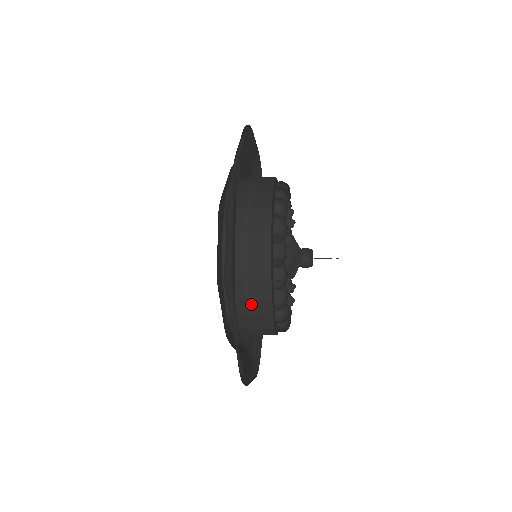
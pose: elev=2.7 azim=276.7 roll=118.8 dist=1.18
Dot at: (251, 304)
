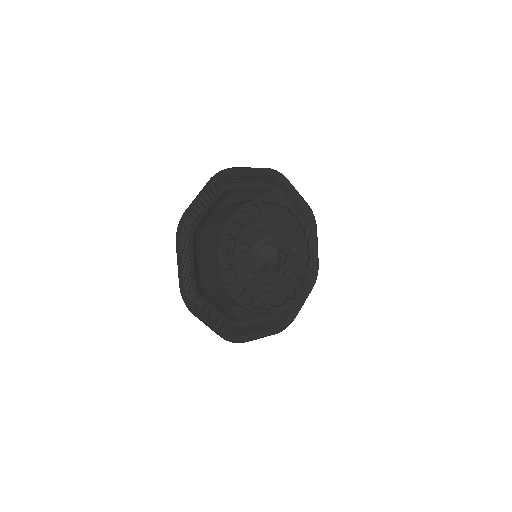
Dot at: occluded
